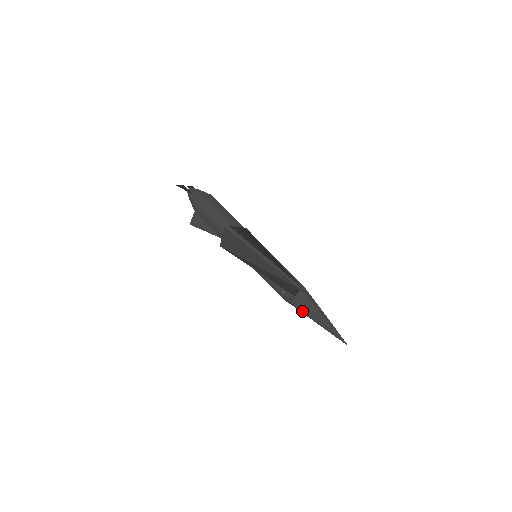
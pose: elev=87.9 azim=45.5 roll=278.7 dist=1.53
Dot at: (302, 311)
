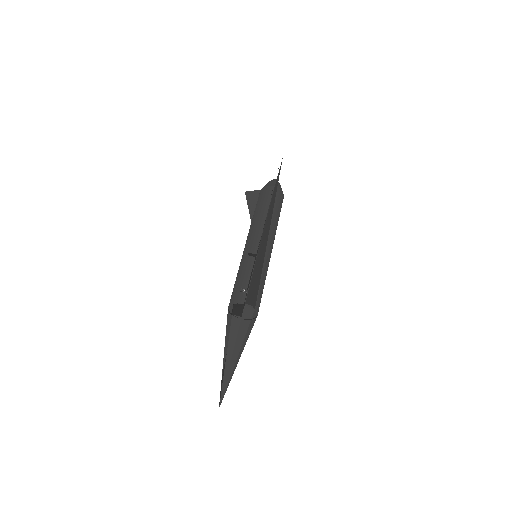
Dot at: (231, 324)
